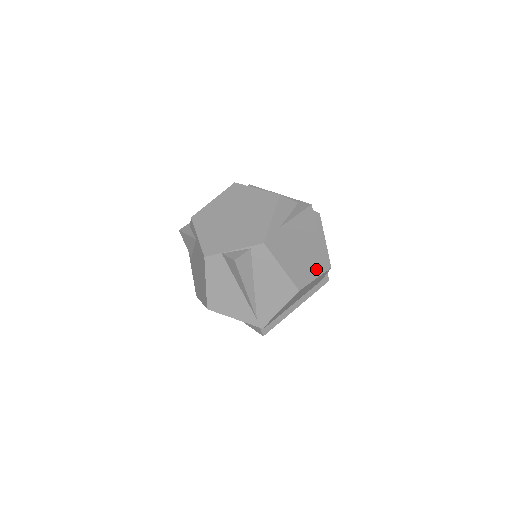
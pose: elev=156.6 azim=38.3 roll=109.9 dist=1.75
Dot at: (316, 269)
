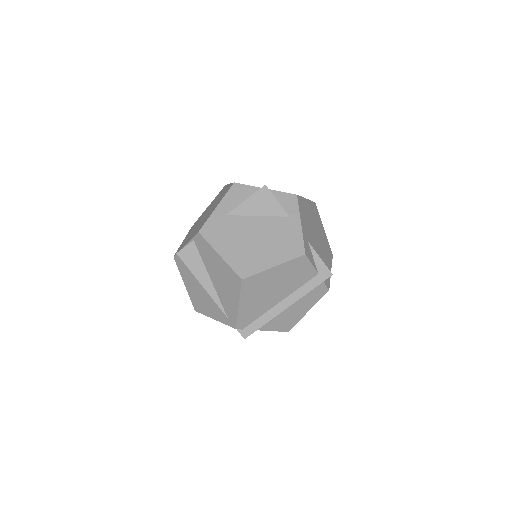
Dot at: (276, 256)
